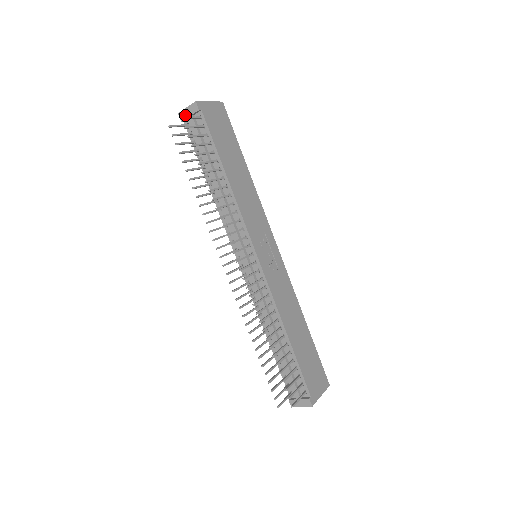
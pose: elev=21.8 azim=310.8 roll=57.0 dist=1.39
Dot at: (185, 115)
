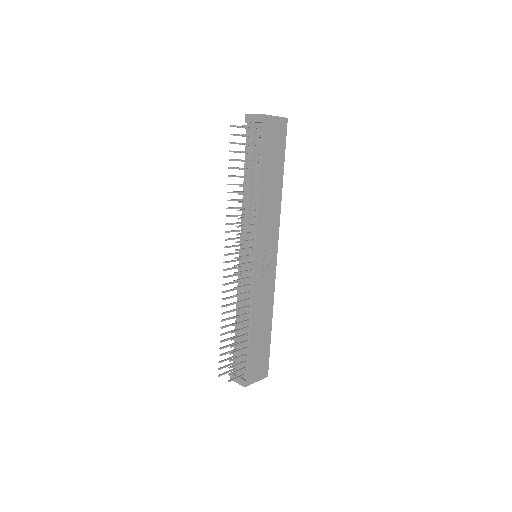
Dot at: (250, 119)
